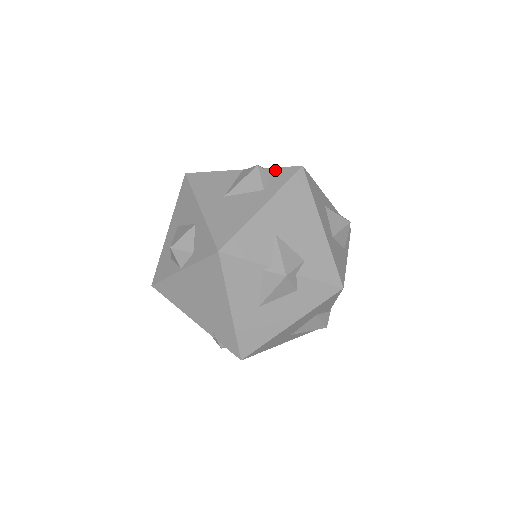
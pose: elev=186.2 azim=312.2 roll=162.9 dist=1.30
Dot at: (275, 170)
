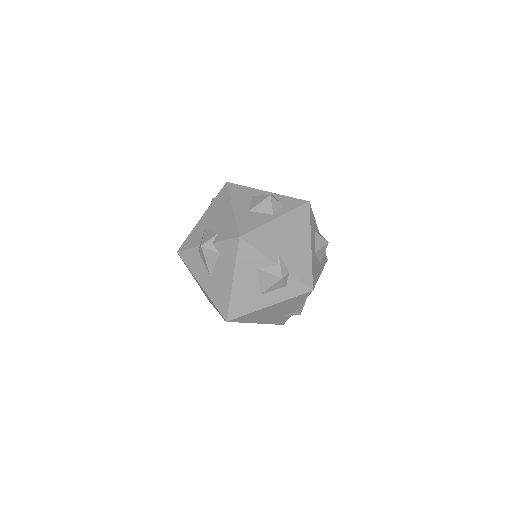
Dot at: occluded
